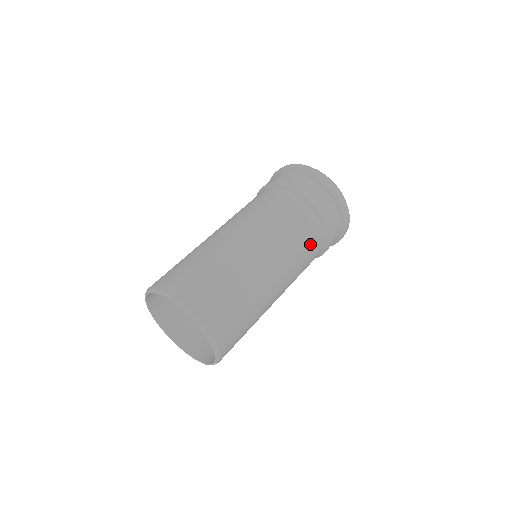
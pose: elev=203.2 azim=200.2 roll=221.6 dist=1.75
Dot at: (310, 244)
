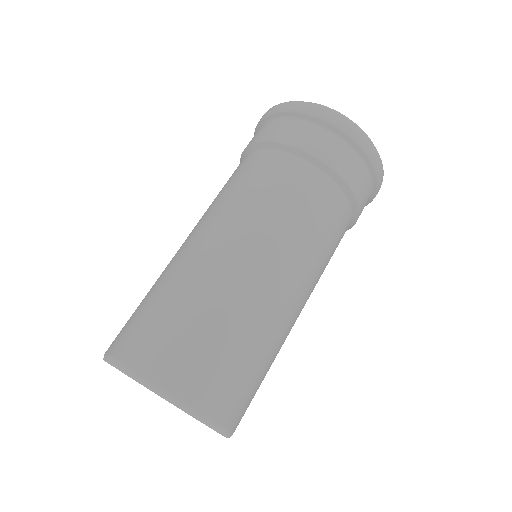
Dot at: occluded
